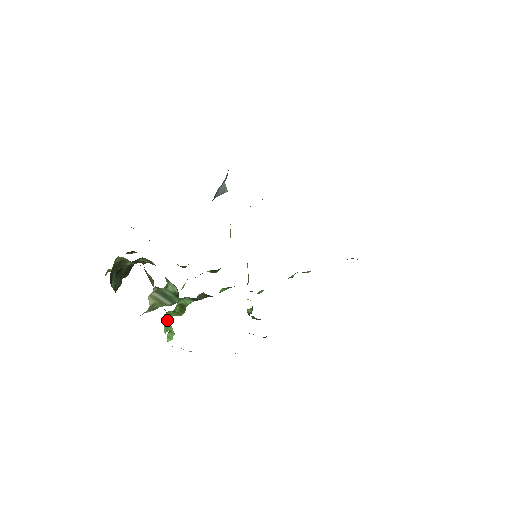
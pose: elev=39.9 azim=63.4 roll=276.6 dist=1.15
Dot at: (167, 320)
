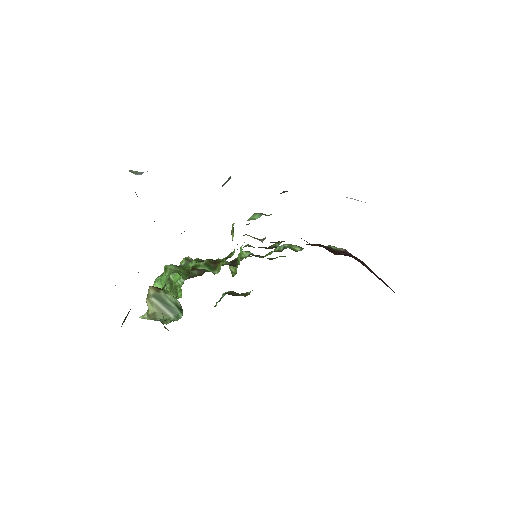
Dot at: occluded
